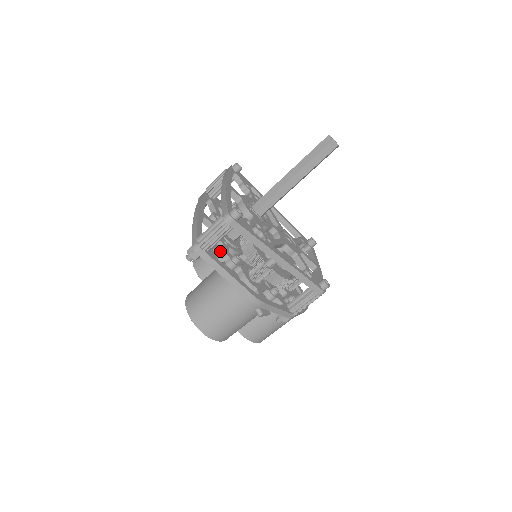
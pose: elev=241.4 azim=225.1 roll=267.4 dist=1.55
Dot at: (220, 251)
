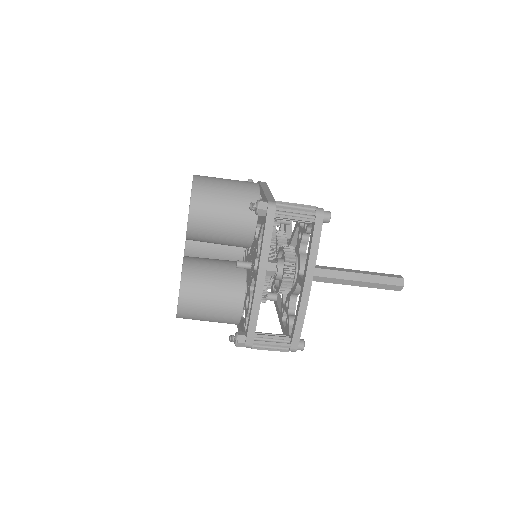
Dot at: occluded
